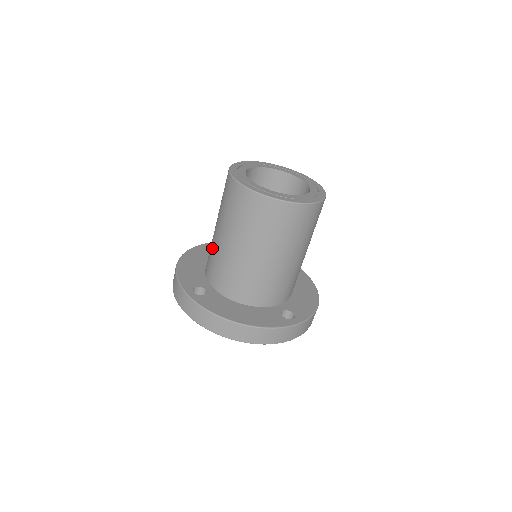
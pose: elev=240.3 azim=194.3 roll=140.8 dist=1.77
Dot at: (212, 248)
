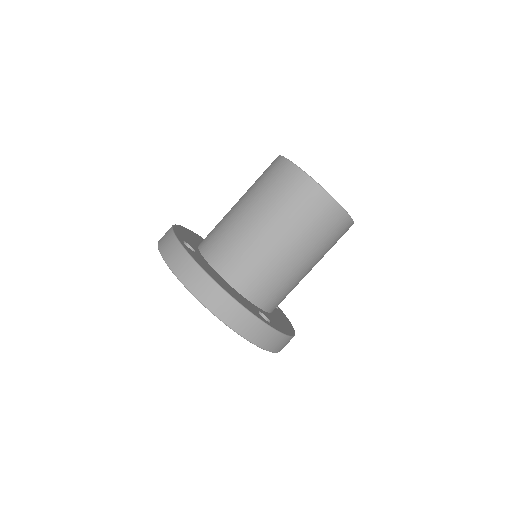
Dot at: (222, 219)
